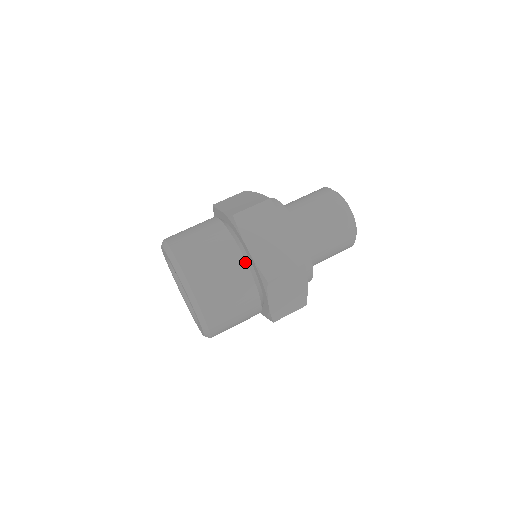
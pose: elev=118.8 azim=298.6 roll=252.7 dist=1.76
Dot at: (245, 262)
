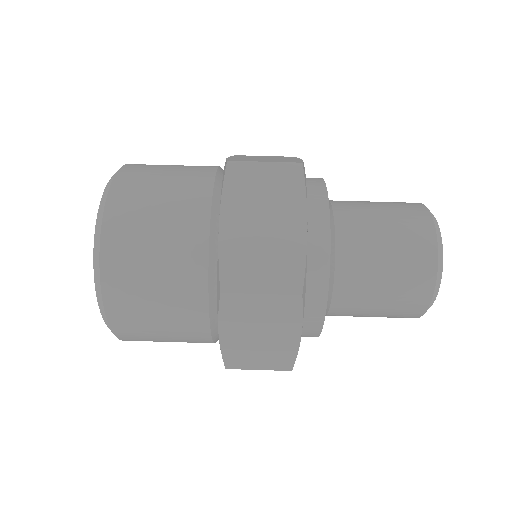
Dot at: (209, 334)
